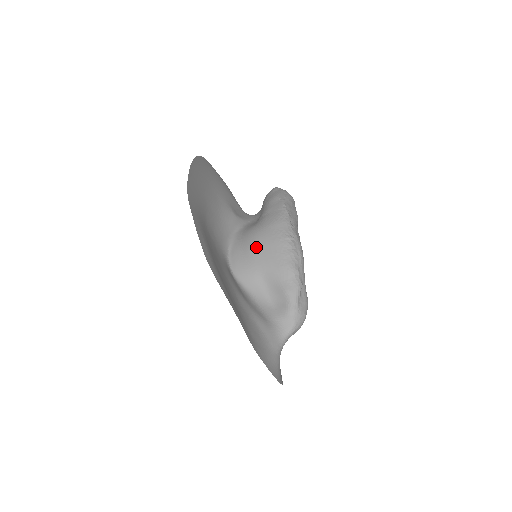
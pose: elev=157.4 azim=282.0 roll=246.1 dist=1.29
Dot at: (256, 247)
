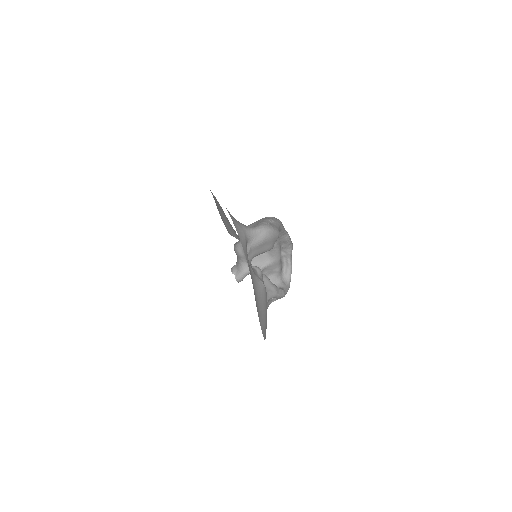
Dot at: occluded
